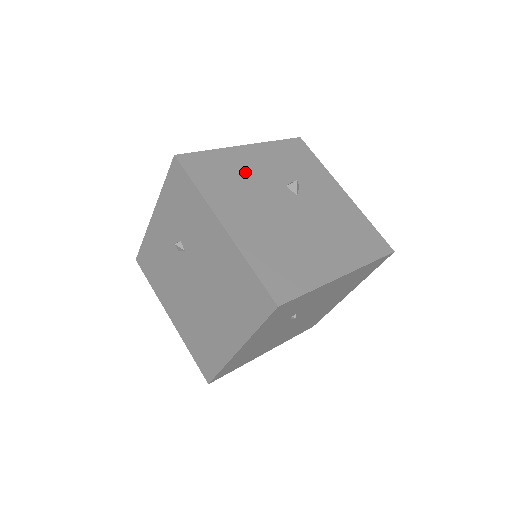
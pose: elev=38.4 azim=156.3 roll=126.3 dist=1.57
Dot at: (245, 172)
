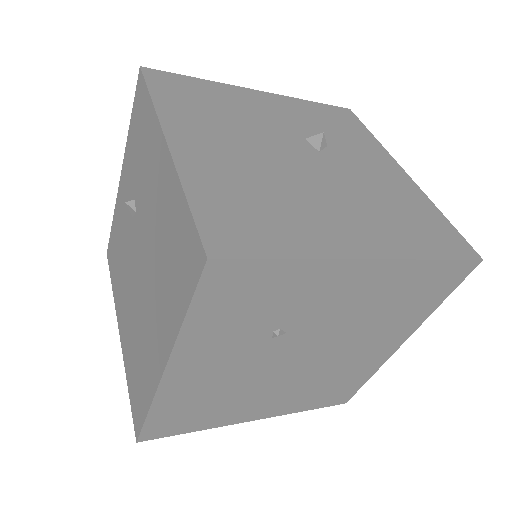
Dot at: (243, 109)
